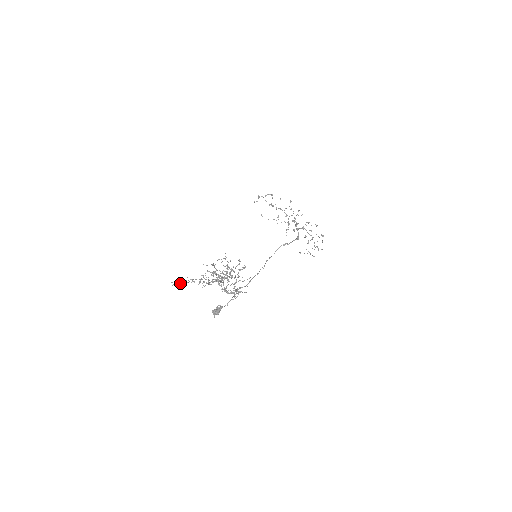
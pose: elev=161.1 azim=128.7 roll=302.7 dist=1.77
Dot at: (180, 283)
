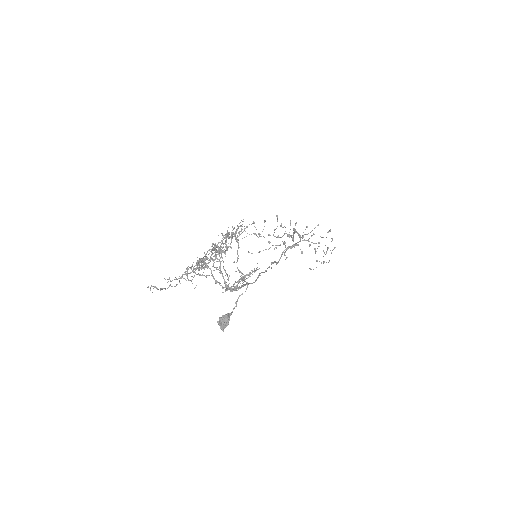
Dot at: (160, 290)
